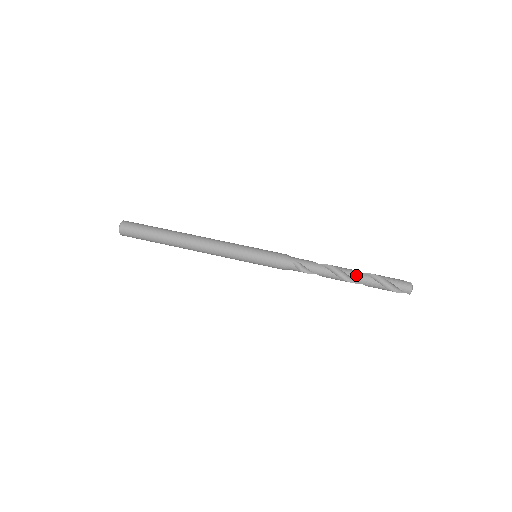
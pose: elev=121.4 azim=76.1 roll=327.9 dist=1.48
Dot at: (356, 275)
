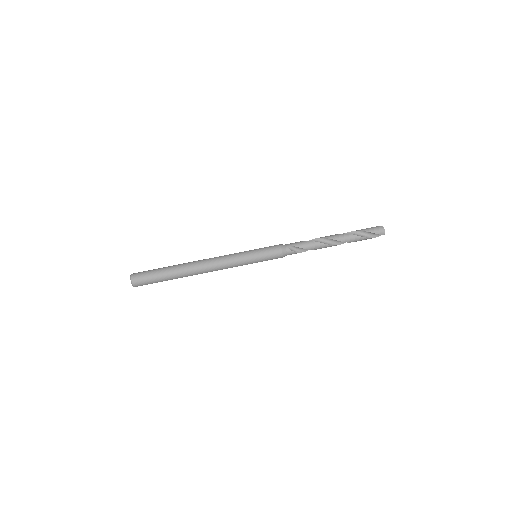
Dot at: (340, 237)
